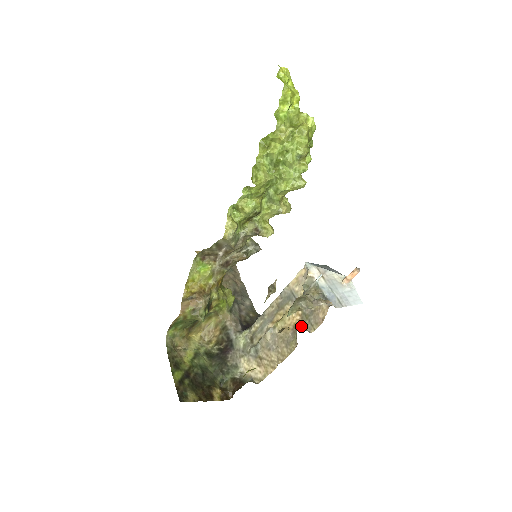
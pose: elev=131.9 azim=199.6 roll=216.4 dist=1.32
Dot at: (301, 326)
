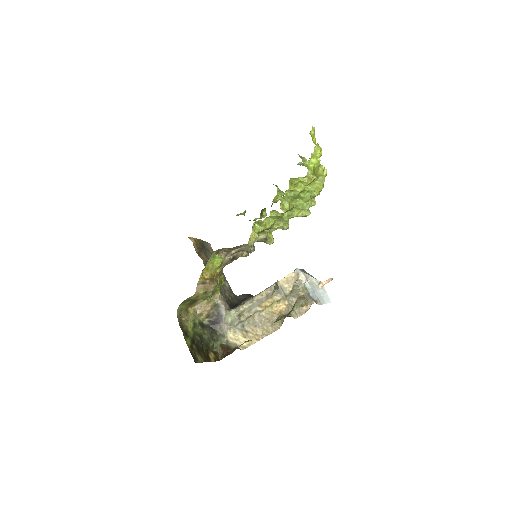
Dot at: (287, 313)
